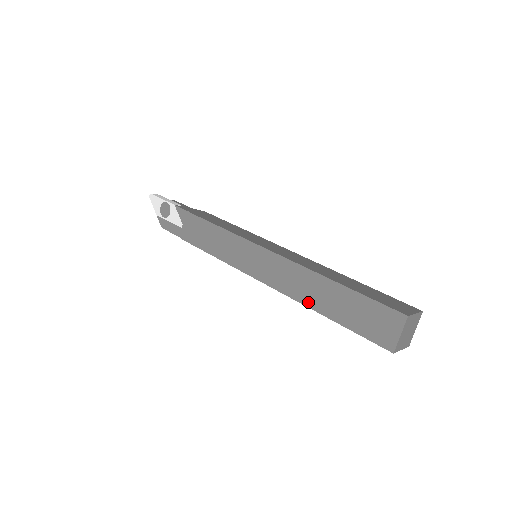
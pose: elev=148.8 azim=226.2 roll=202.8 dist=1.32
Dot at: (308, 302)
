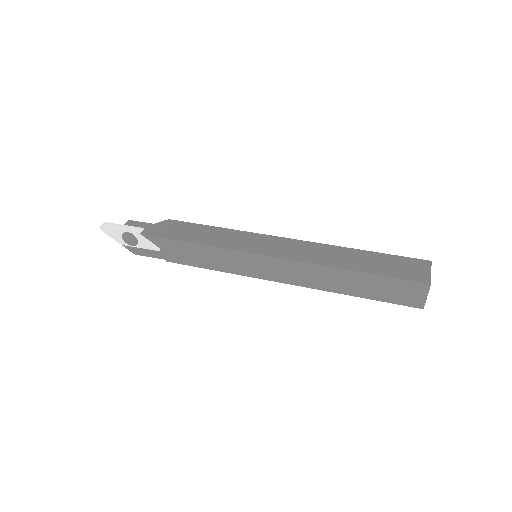
Dot at: (332, 289)
